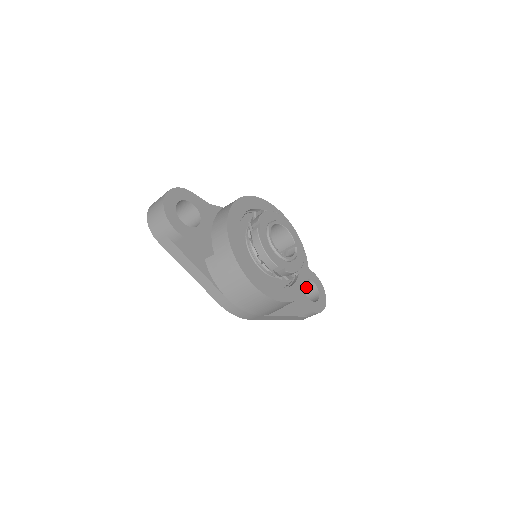
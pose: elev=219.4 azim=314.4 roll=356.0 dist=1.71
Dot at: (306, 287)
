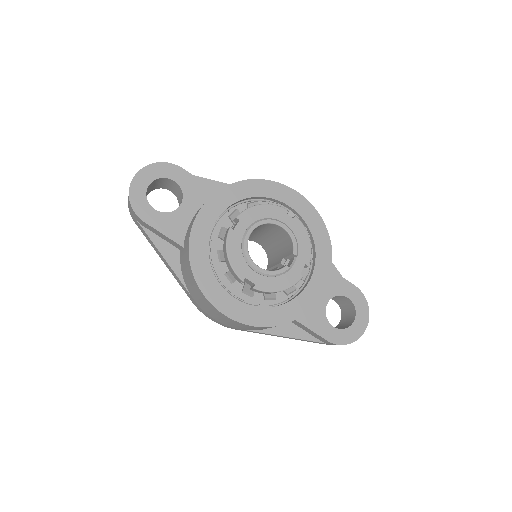
Dot at: (307, 311)
